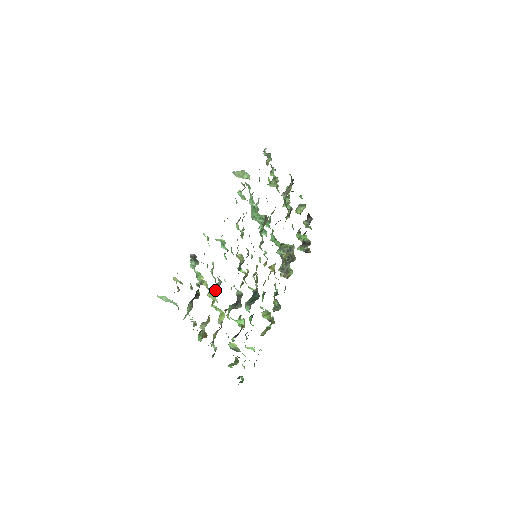
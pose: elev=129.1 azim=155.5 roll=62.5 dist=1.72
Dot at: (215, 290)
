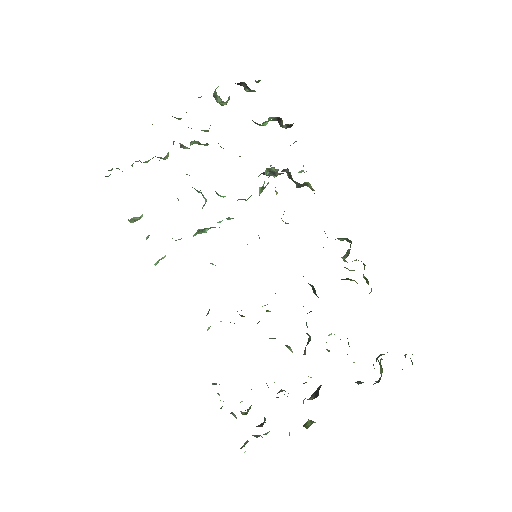
Dot at: occluded
